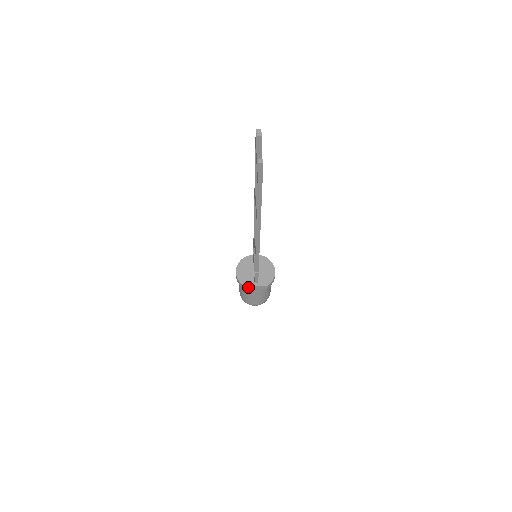
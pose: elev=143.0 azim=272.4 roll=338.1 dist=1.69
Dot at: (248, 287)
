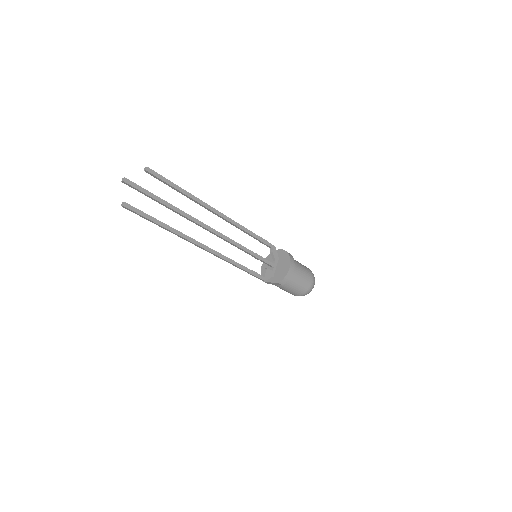
Dot at: (266, 282)
